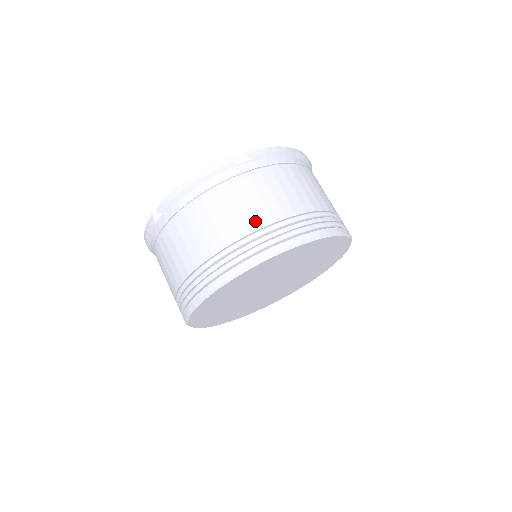
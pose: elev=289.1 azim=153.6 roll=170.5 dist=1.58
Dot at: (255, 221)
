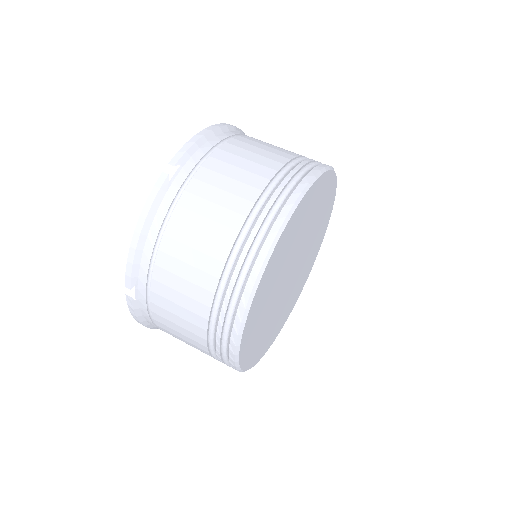
Dot at: (290, 152)
